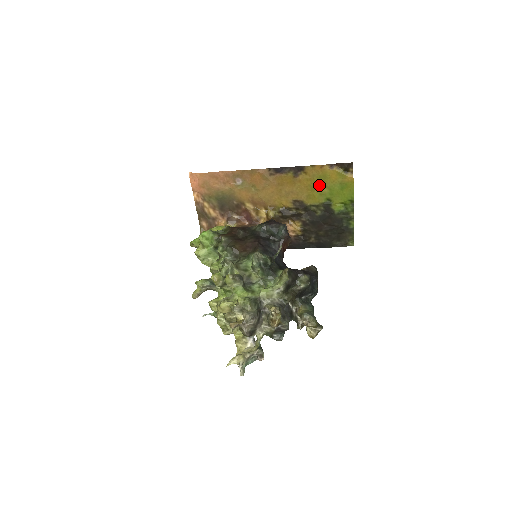
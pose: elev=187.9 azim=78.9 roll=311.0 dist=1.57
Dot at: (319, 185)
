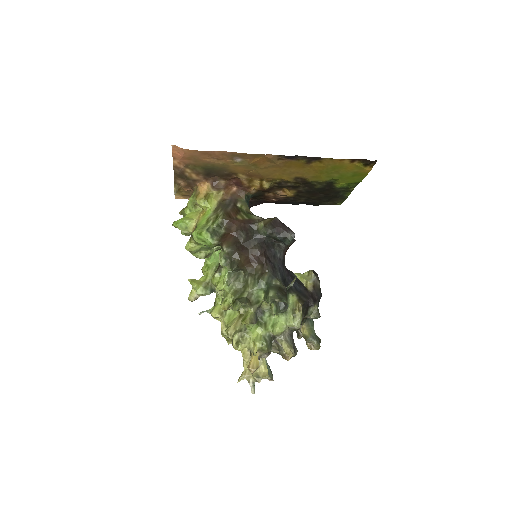
Dot at: (331, 171)
